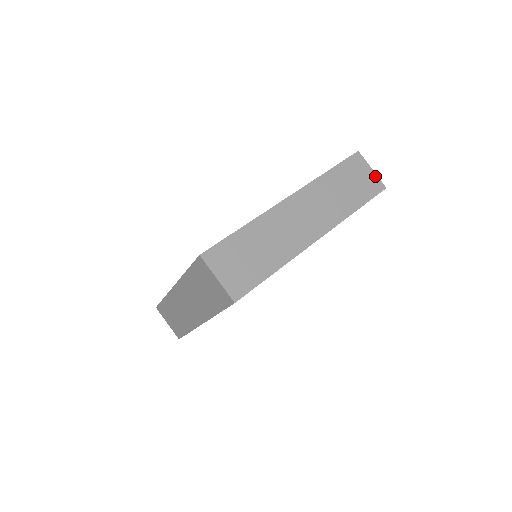
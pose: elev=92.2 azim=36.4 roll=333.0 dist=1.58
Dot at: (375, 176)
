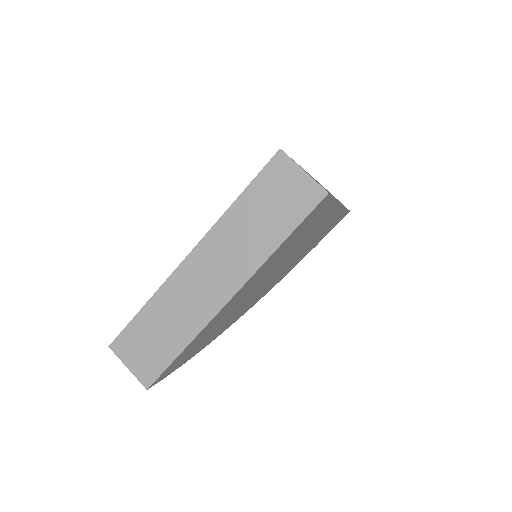
Dot at: occluded
